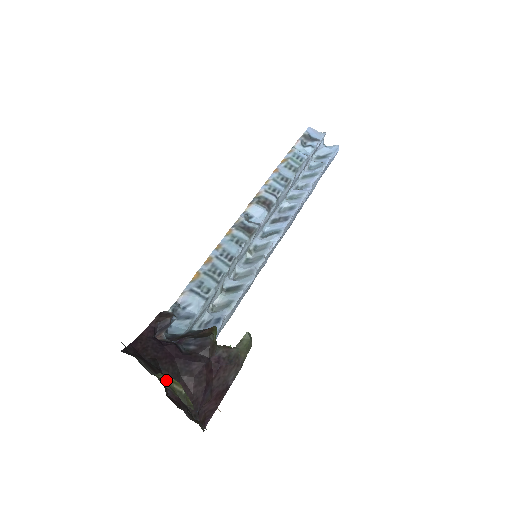
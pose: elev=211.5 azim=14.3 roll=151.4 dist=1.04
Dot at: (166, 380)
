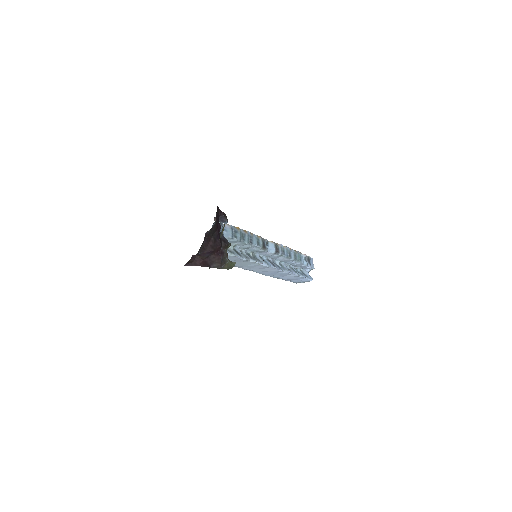
Dot at: occluded
